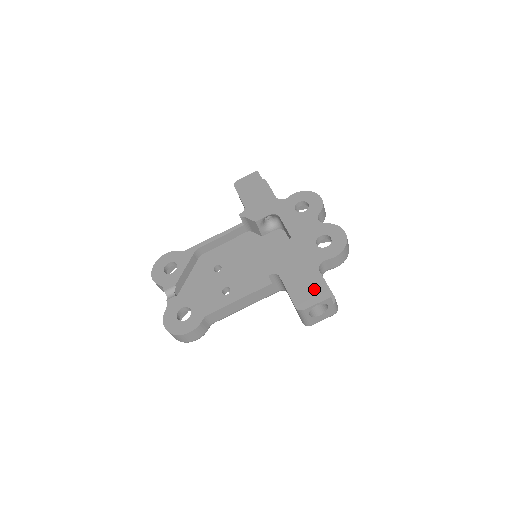
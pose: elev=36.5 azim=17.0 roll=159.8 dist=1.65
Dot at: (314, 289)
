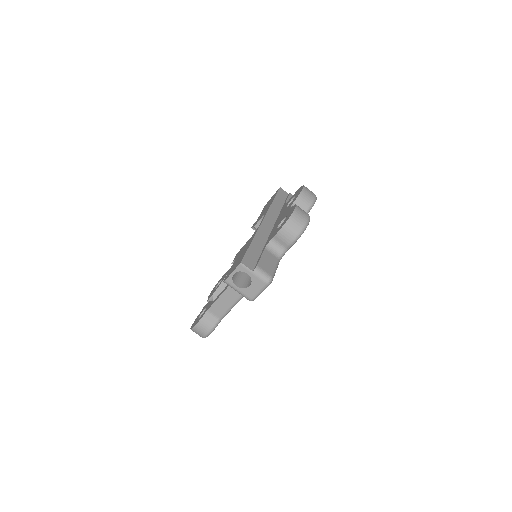
Dot at: (239, 261)
